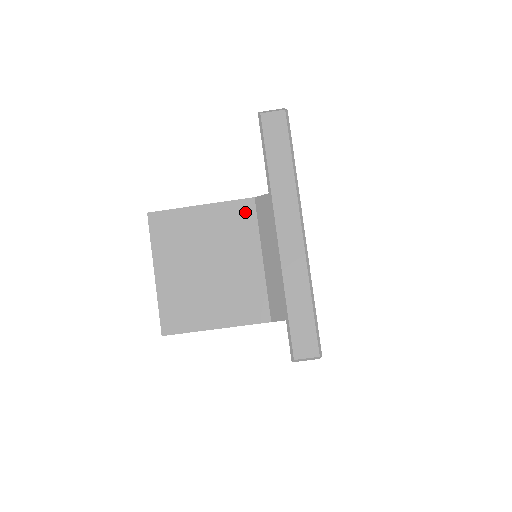
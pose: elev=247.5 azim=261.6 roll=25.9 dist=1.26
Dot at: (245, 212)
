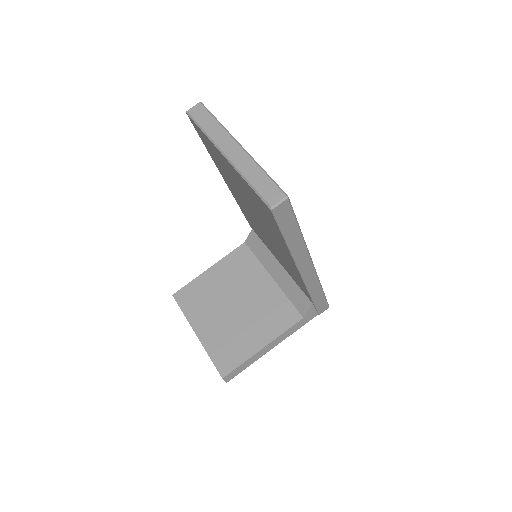
Dot at: (243, 255)
